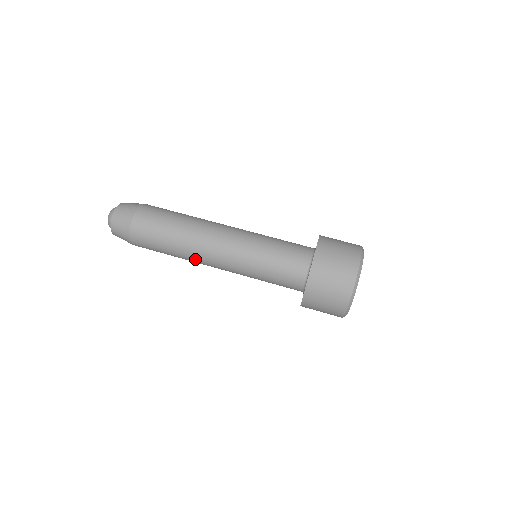
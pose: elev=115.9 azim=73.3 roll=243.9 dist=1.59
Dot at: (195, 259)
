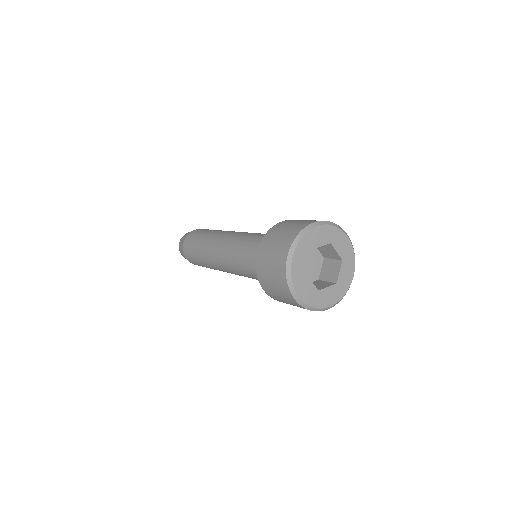
Dot at: (212, 242)
